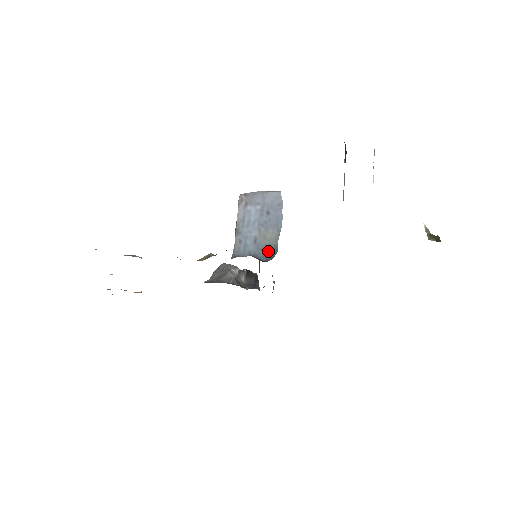
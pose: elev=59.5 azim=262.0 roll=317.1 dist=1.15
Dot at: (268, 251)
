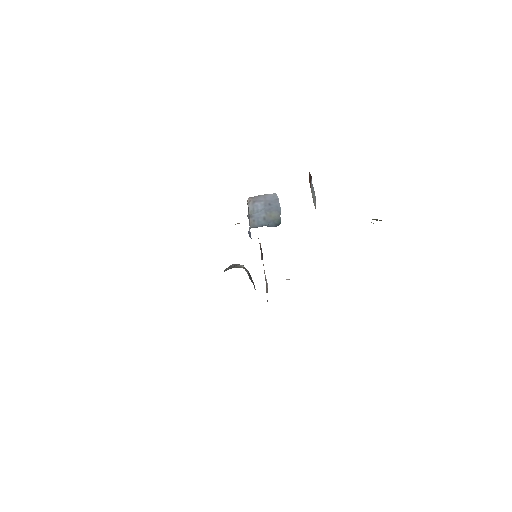
Dot at: (275, 222)
